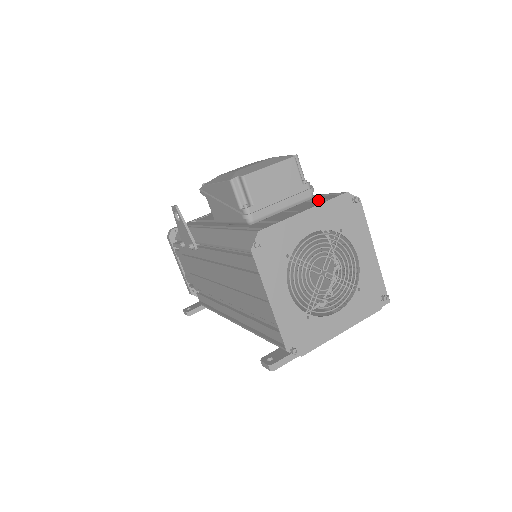
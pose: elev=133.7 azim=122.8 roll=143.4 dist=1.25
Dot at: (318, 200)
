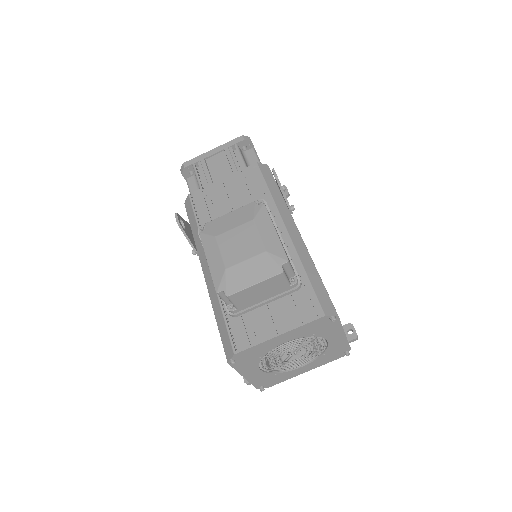
Dot at: (300, 305)
